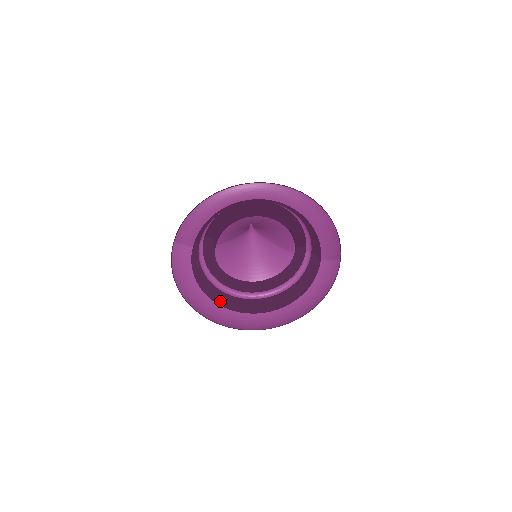
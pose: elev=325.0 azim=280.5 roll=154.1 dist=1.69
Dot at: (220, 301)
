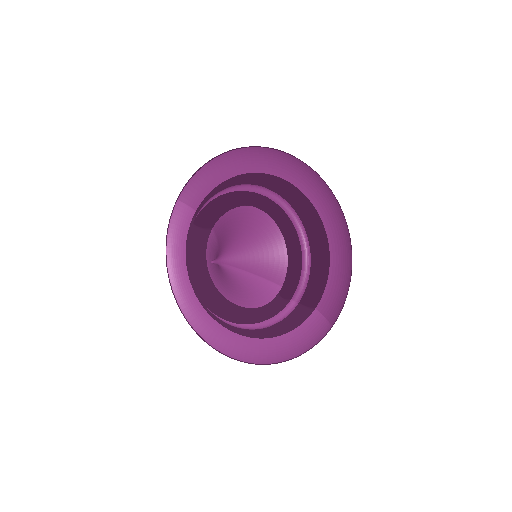
Dot at: occluded
